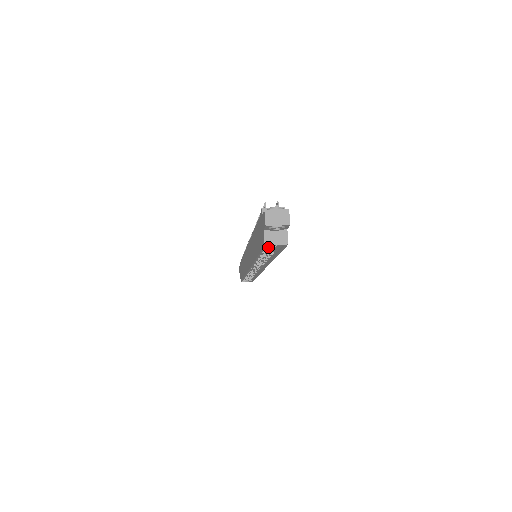
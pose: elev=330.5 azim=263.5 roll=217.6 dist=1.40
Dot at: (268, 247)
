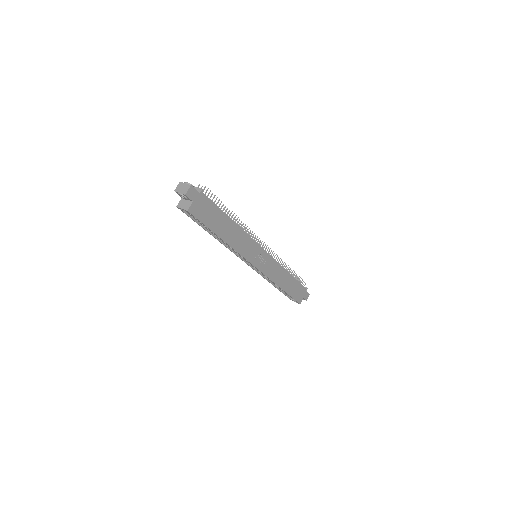
Dot at: (194, 217)
